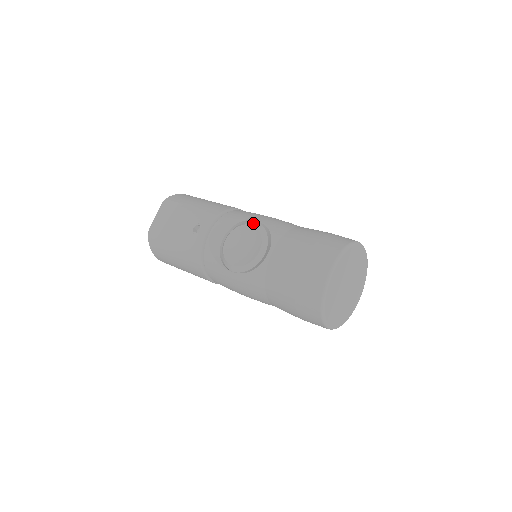
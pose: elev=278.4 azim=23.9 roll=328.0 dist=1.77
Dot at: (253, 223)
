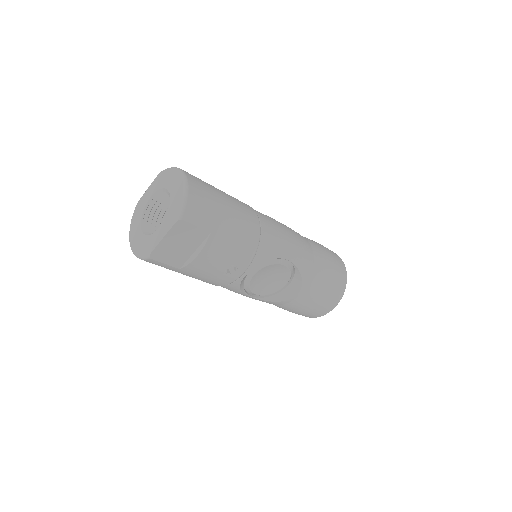
Dot at: (285, 261)
